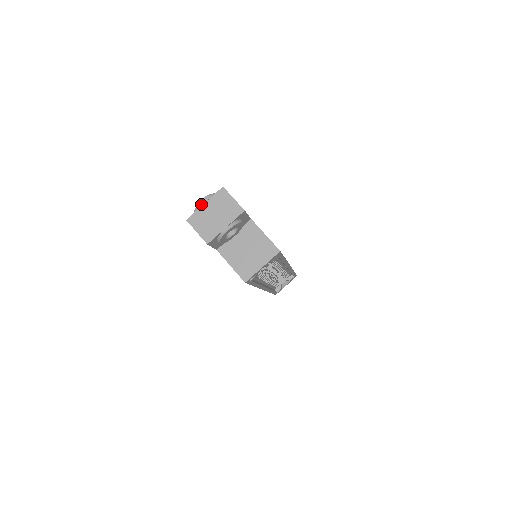
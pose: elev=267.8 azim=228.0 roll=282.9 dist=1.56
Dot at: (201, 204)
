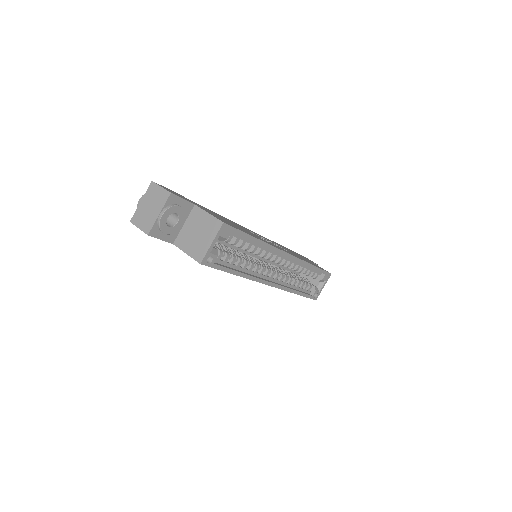
Dot at: (139, 203)
